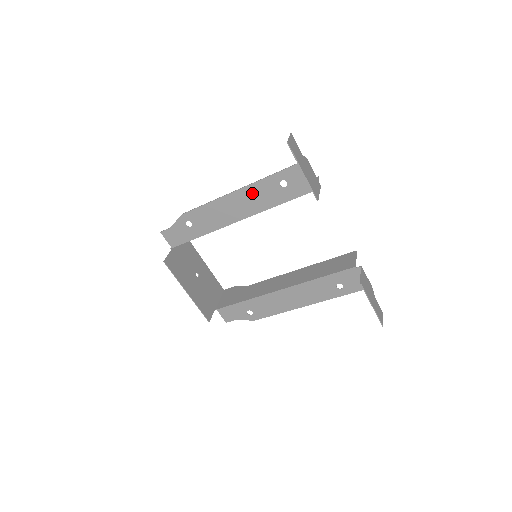
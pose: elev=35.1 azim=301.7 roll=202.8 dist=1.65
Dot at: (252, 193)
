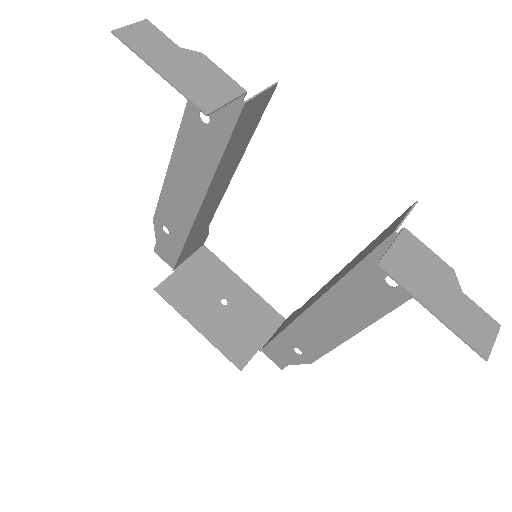
Dot at: (186, 154)
